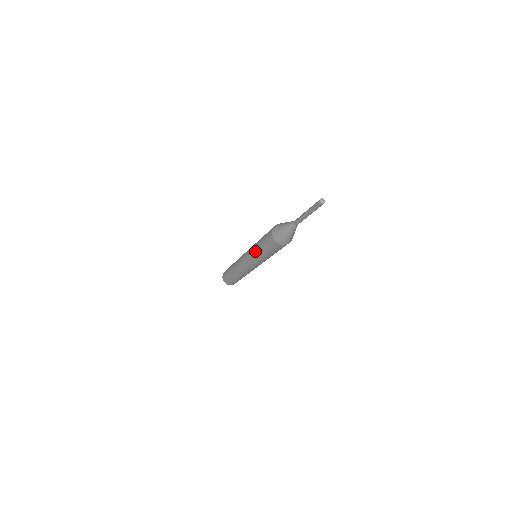
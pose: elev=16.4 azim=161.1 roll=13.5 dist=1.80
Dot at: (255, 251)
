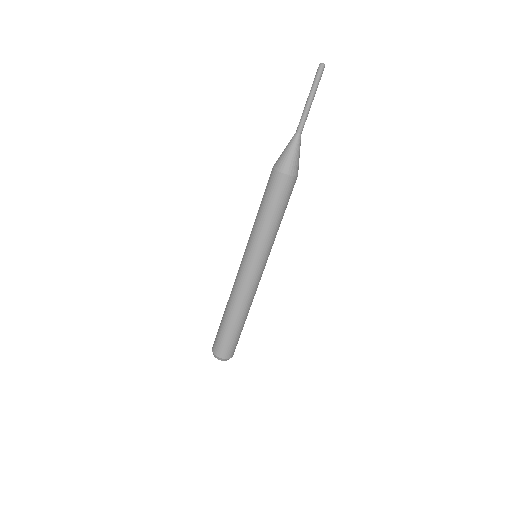
Dot at: (256, 227)
